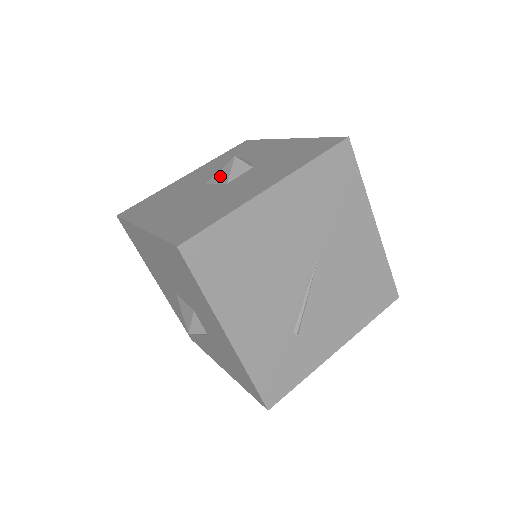
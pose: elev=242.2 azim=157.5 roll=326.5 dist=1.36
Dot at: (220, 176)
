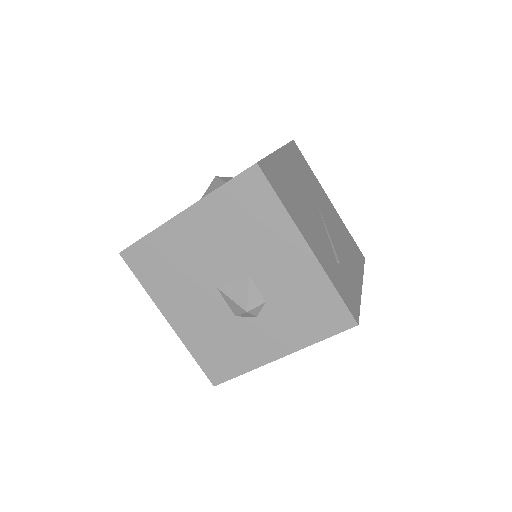
Dot at: (213, 188)
